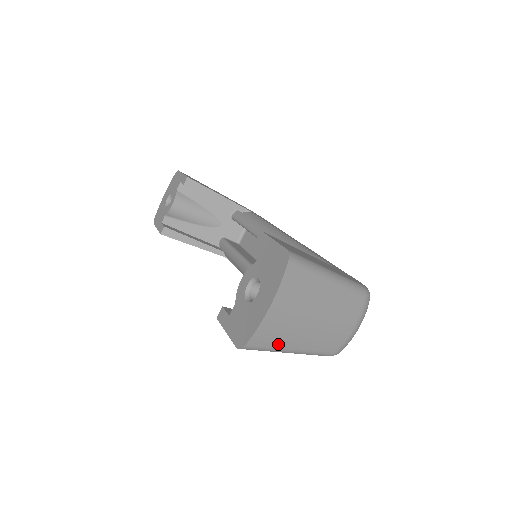
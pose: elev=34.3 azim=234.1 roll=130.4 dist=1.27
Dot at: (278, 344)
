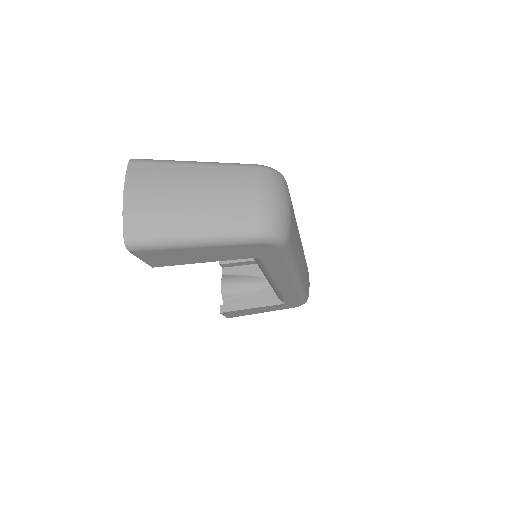
Dot at: (163, 231)
